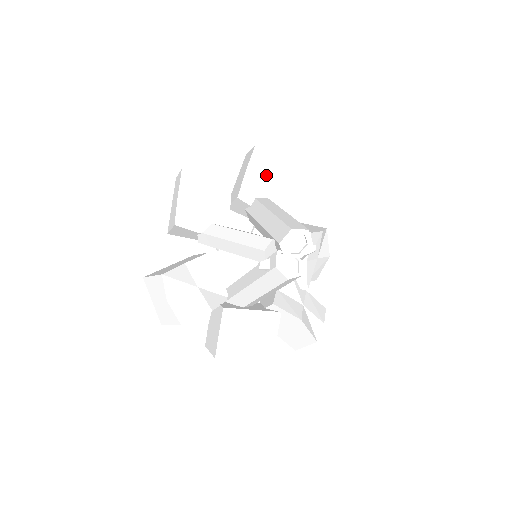
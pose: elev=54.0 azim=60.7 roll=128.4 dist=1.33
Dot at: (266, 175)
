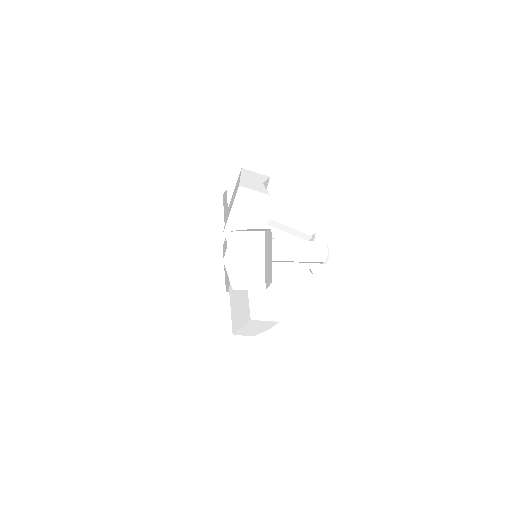
Dot at: occluded
